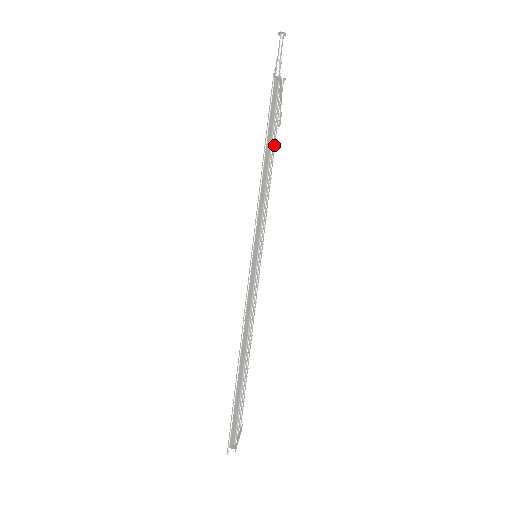
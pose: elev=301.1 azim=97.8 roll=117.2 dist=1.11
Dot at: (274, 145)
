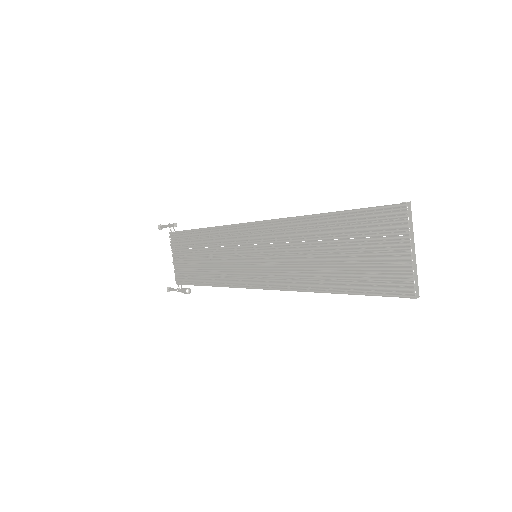
Dot at: occluded
